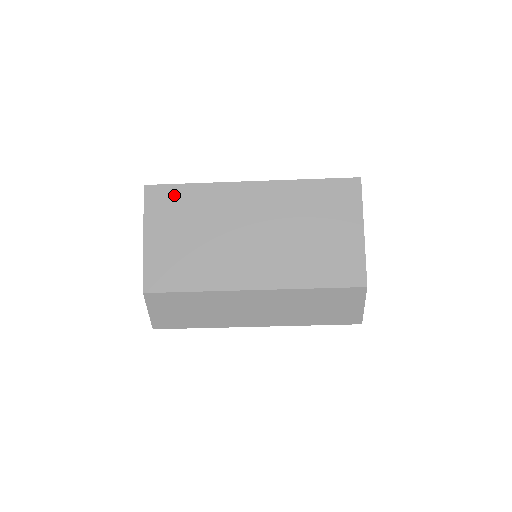
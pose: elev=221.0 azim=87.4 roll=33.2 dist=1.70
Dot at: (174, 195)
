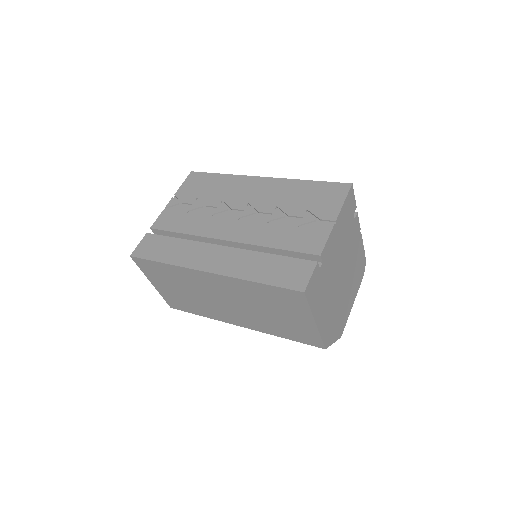
Dot at: (155, 267)
